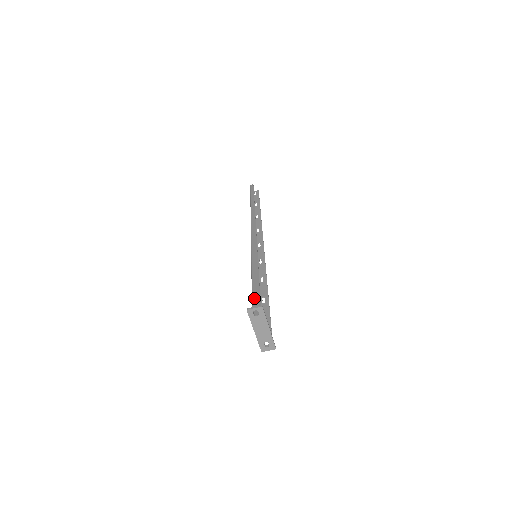
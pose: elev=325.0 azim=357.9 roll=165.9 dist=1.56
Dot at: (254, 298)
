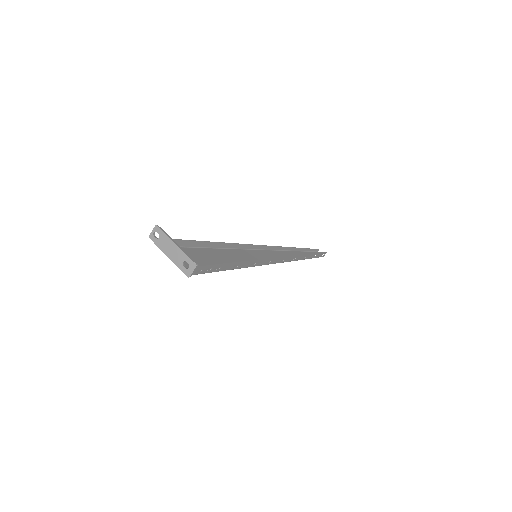
Dot at: (186, 245)
